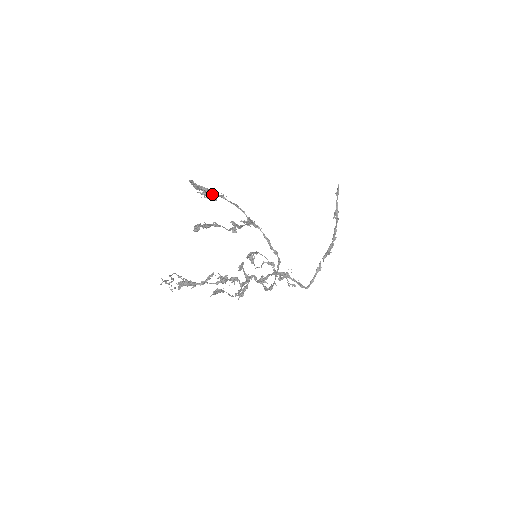
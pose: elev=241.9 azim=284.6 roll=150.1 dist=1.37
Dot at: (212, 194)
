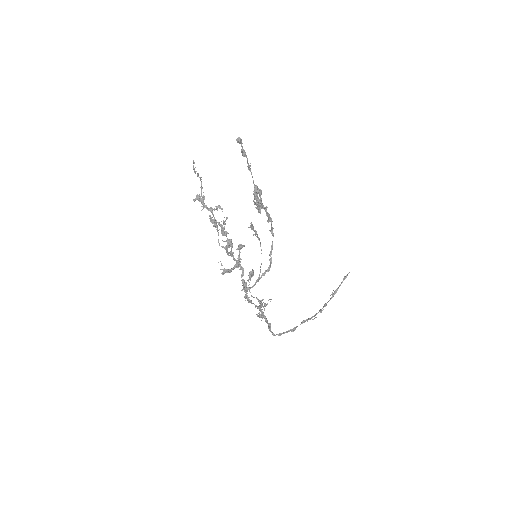
Dot at: (261, 206)
